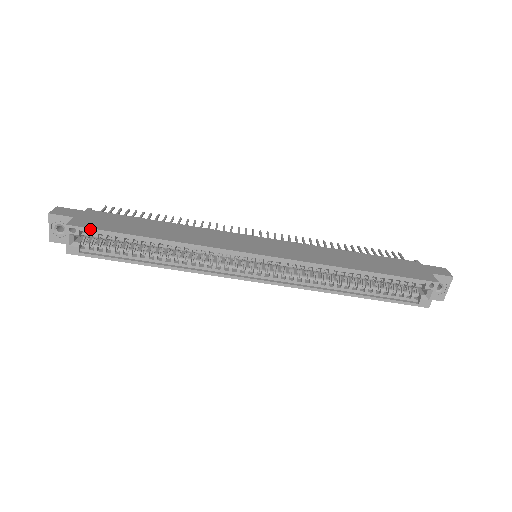
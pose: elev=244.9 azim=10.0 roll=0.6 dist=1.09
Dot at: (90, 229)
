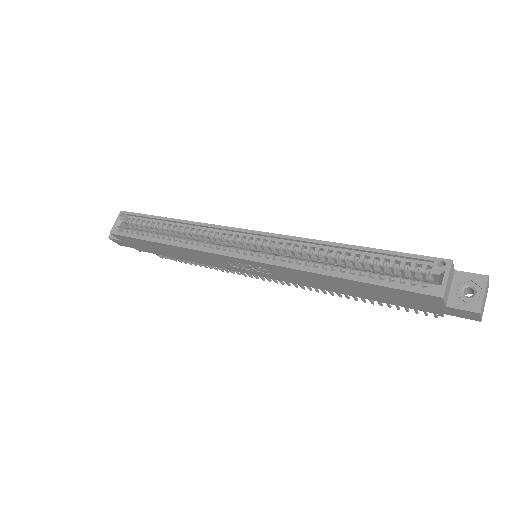
Dot at: (133, 213)
